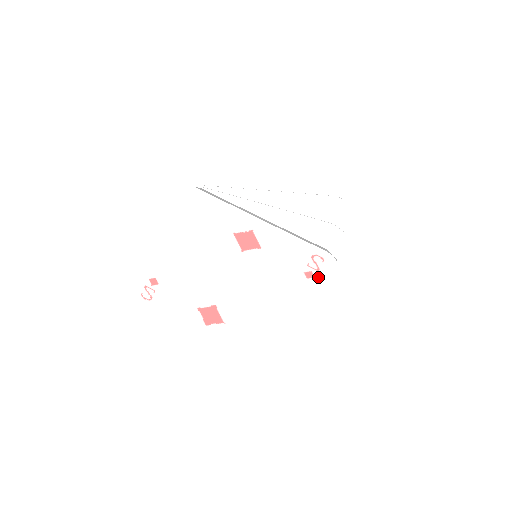
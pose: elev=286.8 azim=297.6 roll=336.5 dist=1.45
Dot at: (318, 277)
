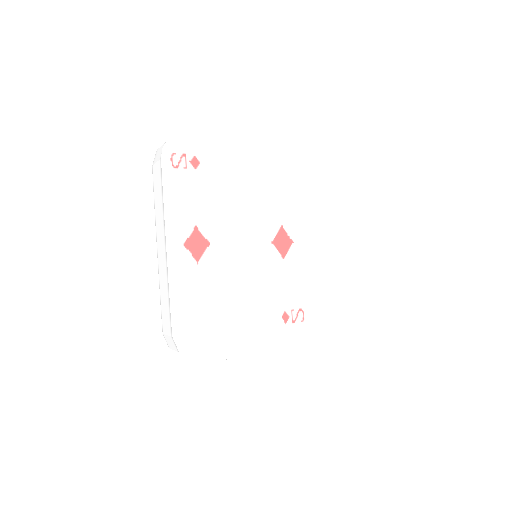
Dot at: (288, 326)
